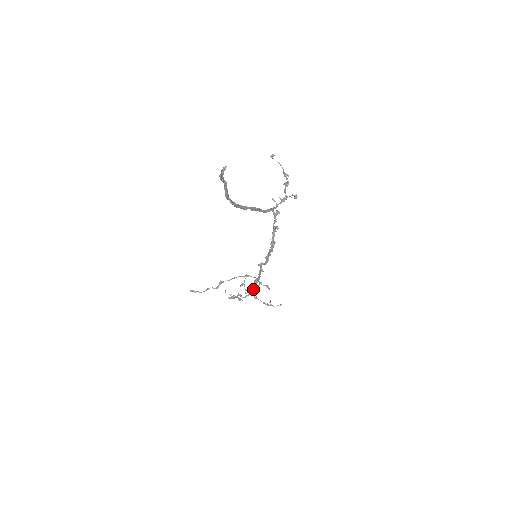
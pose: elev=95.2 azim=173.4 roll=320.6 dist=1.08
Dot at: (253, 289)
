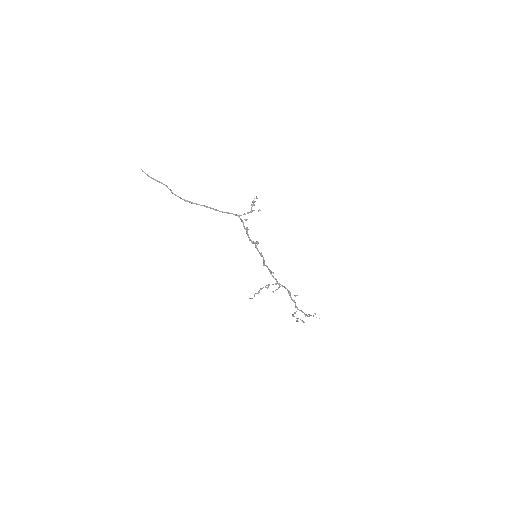
Dot at: (295, 302)
